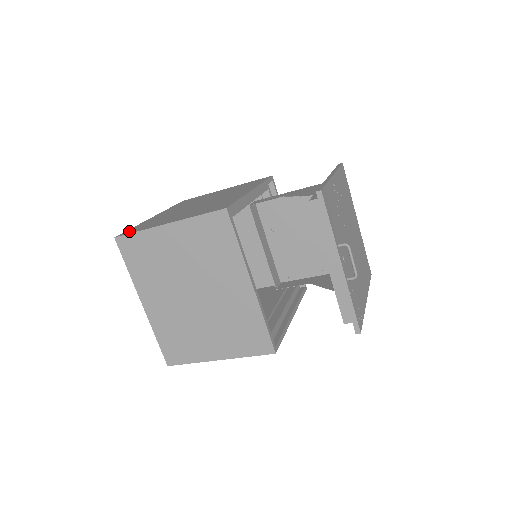
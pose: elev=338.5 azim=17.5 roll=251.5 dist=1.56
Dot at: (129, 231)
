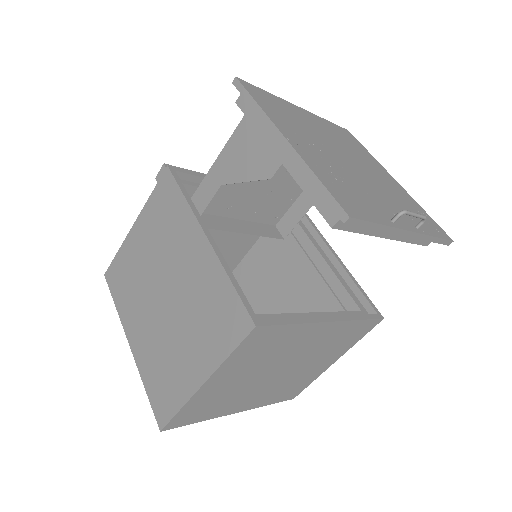
Dot at: (159, 409)
